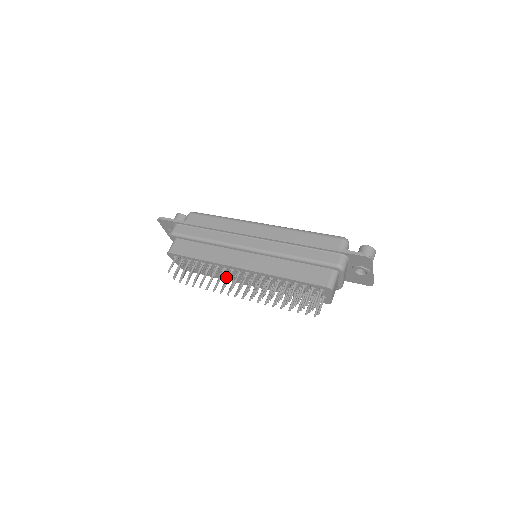
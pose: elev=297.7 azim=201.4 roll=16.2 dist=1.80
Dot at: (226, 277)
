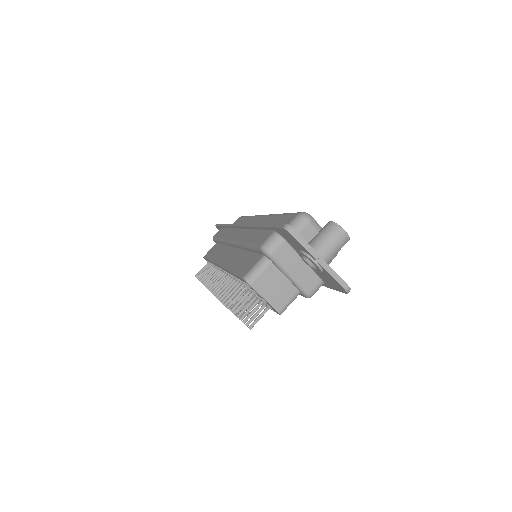
Dot at: occluded
